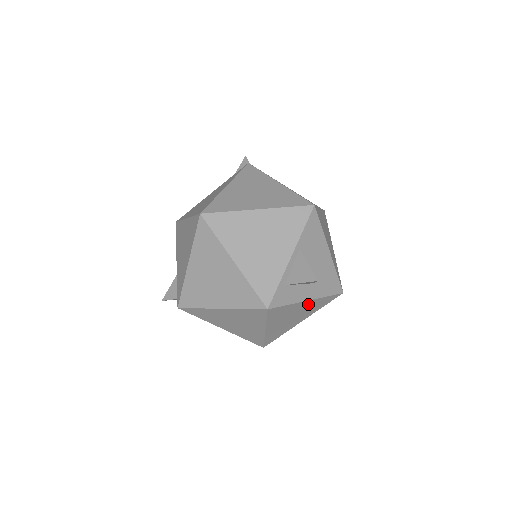
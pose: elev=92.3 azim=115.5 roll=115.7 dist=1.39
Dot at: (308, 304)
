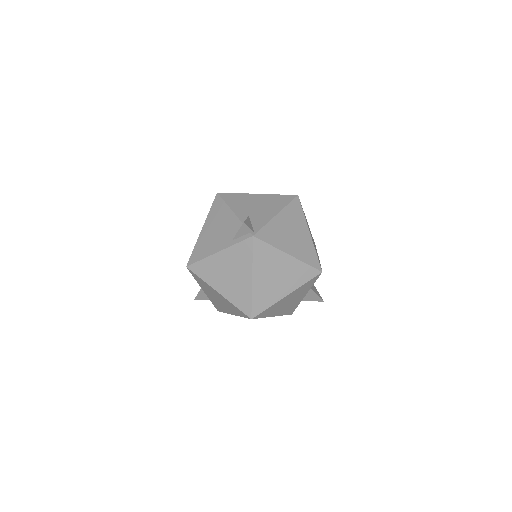
Dot at: occluded
